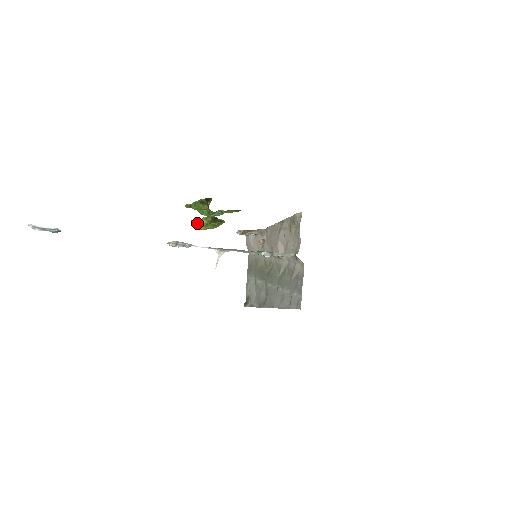
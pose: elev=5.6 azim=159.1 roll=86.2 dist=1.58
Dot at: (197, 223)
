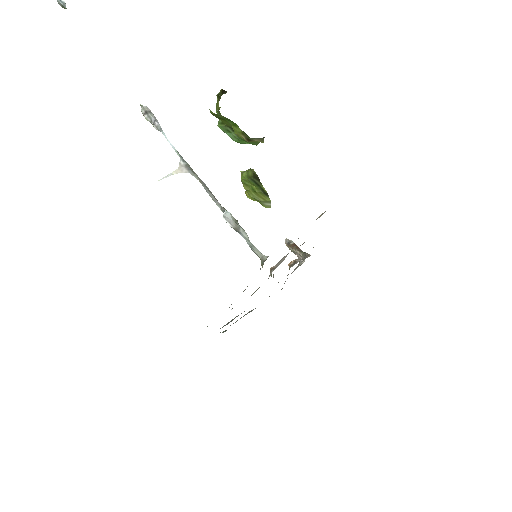
Dot at: occluded
